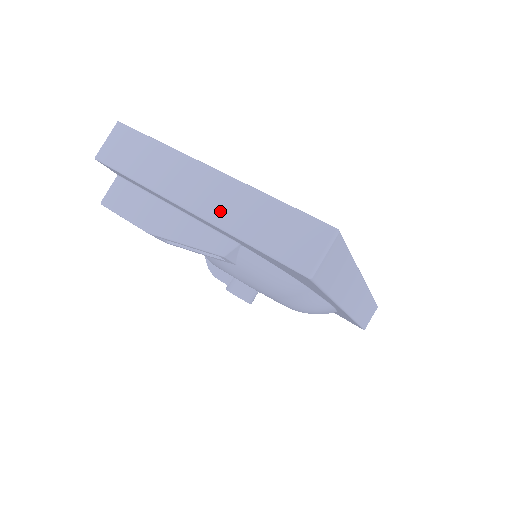
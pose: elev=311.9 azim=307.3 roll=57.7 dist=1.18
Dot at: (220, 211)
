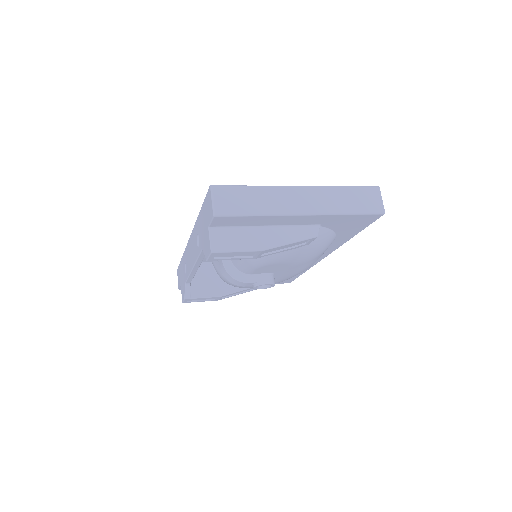
Dot at: (323, 206)
